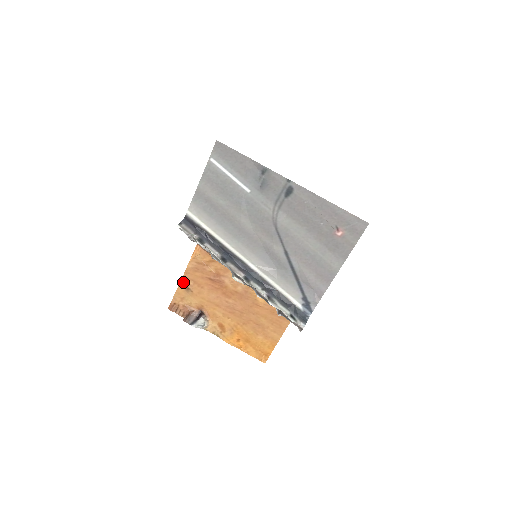
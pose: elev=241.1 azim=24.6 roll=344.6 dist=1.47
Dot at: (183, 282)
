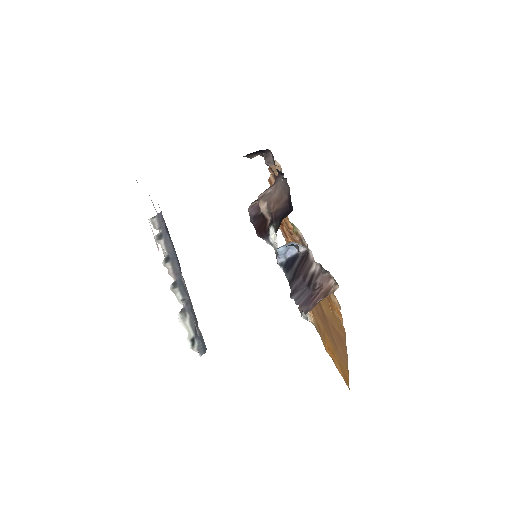
Dot at: occluded
